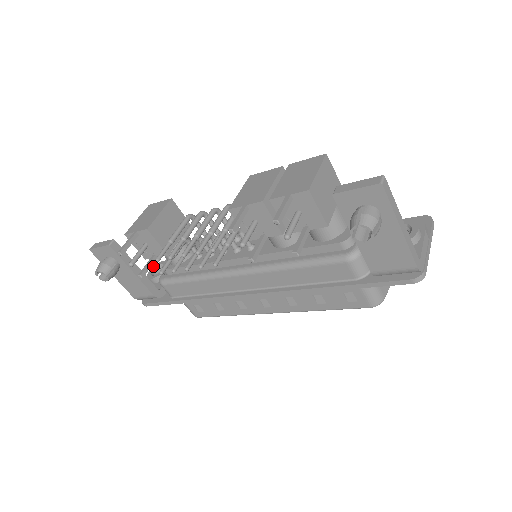
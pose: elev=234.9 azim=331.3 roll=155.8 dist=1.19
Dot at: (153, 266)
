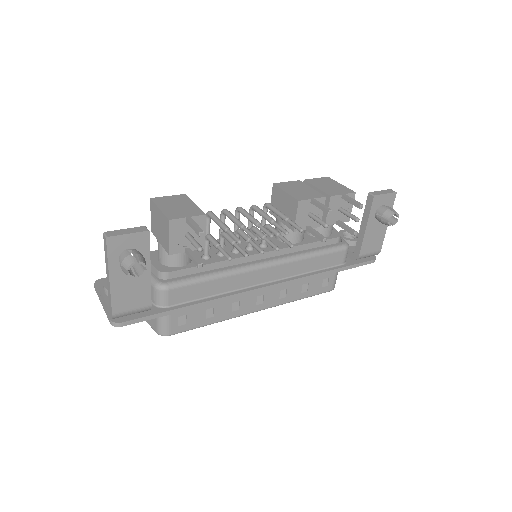
Dot at: (104, 281)
